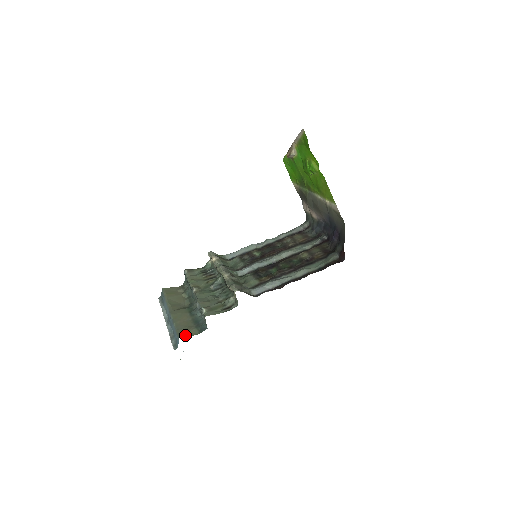
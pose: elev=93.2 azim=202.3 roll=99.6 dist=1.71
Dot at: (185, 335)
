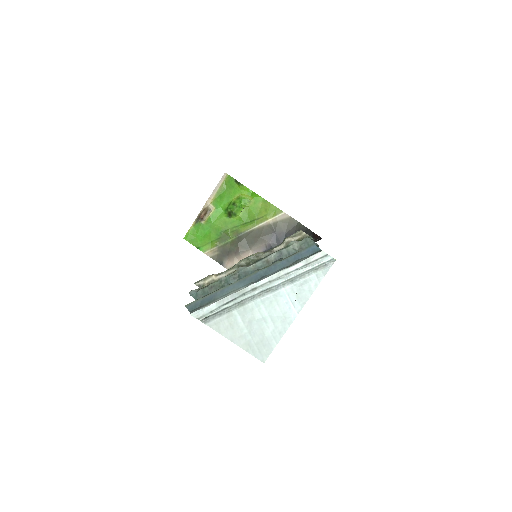
Dot at: occluded
